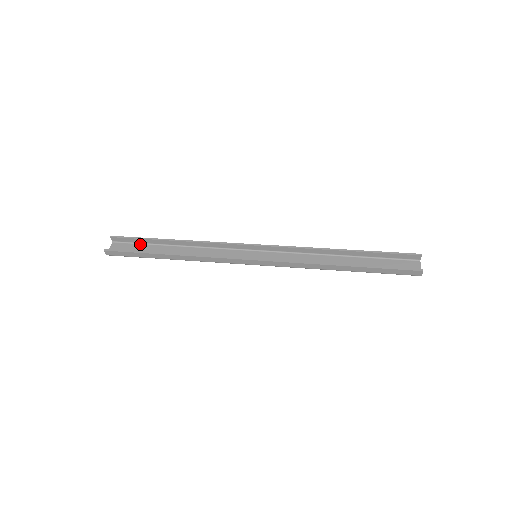
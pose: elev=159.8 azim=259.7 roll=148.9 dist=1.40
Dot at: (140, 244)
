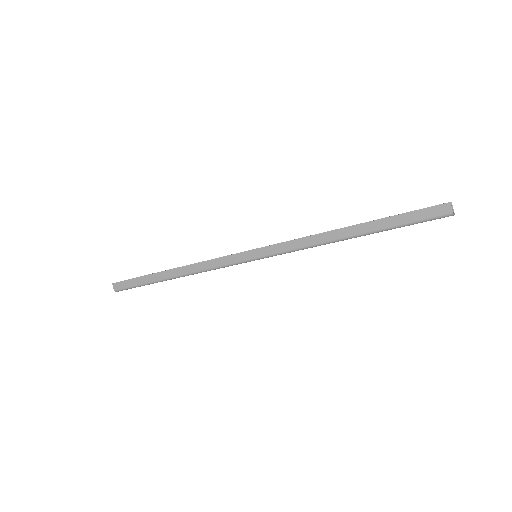
Dot at: occluded
